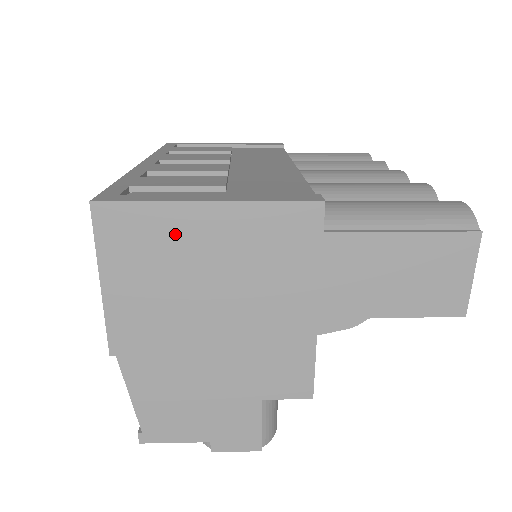
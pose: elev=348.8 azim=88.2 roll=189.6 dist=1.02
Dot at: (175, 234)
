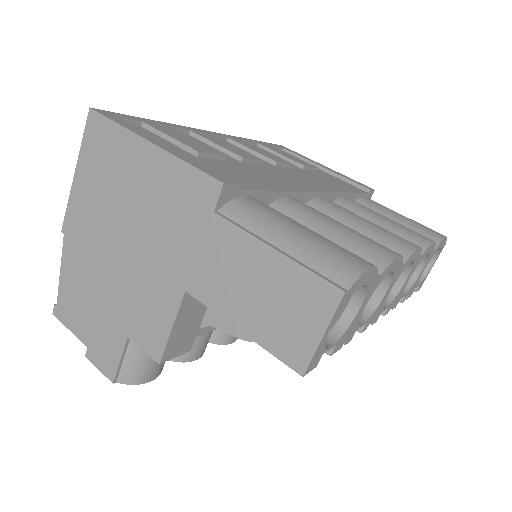
Dot at: (124, 158)
